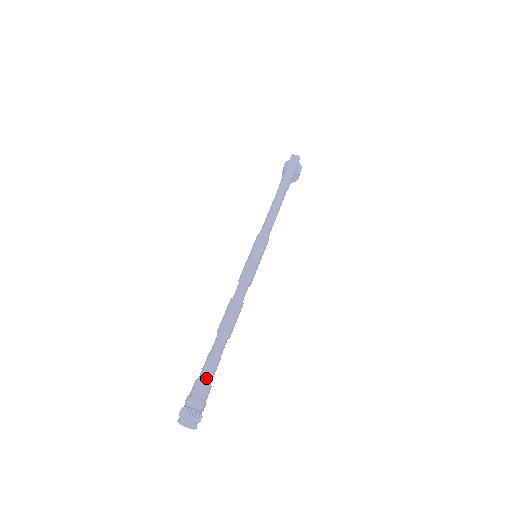
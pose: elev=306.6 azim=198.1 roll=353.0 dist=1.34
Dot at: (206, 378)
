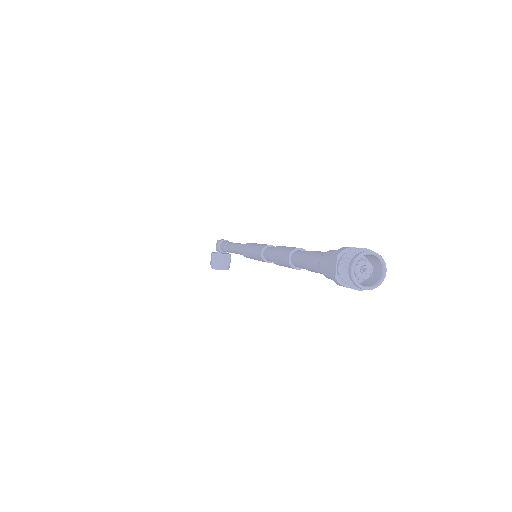
Dot at: occluded
